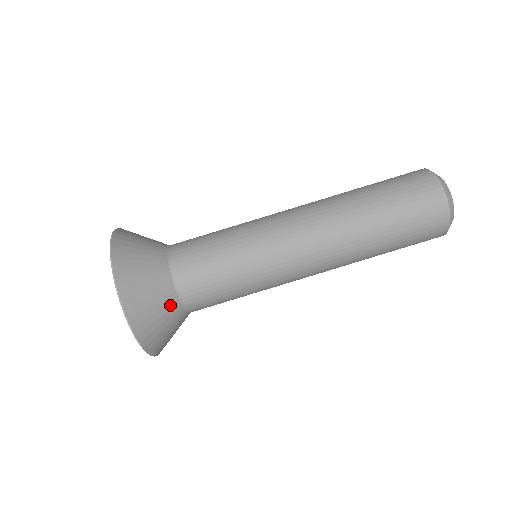
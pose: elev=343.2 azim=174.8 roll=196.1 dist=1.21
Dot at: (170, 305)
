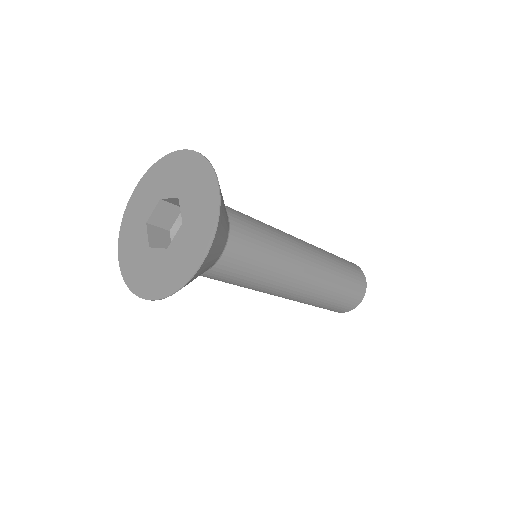
Dot at: (210, 266)
